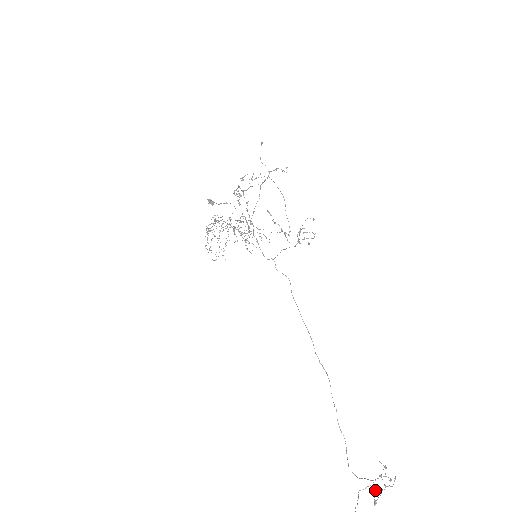
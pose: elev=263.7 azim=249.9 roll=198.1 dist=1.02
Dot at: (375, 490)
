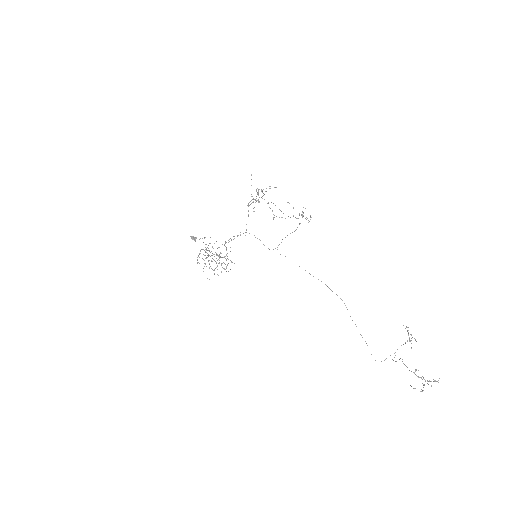
Dot at: occluded
